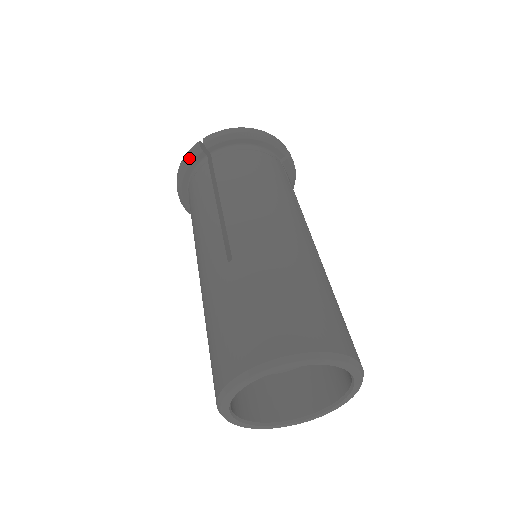
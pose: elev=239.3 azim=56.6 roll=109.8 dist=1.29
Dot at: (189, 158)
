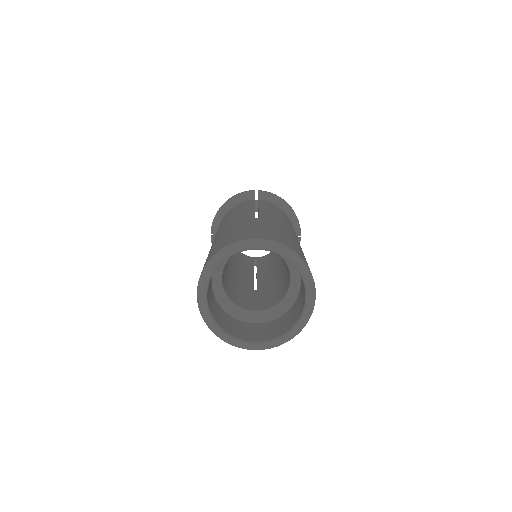
Dot at: (243, 193)
